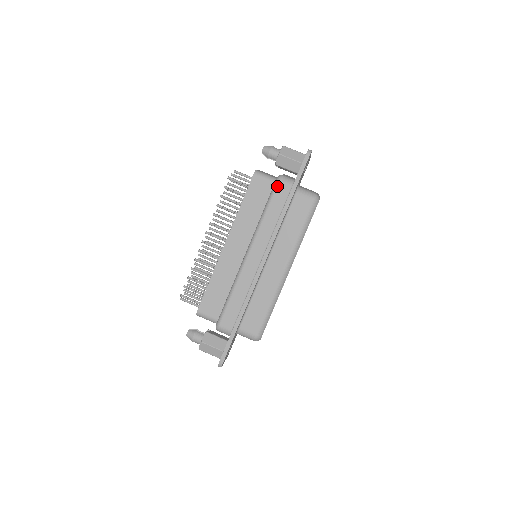
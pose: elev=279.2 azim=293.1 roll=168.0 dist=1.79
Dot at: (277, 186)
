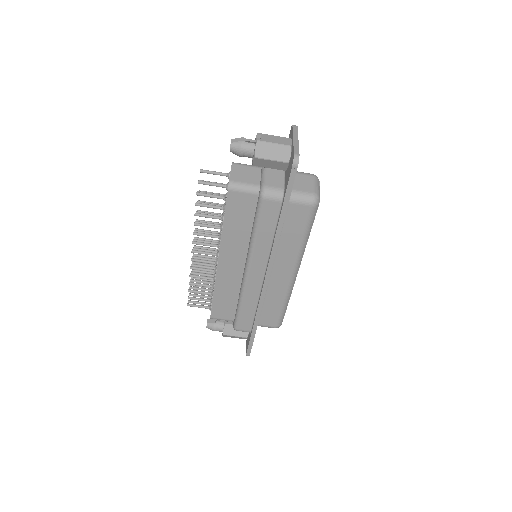
Dot at: (262, 205)
